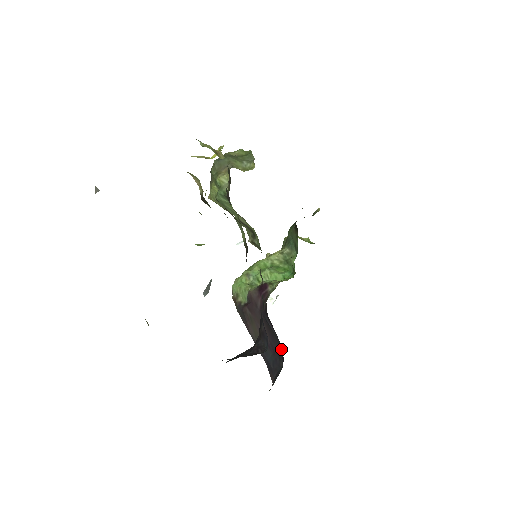
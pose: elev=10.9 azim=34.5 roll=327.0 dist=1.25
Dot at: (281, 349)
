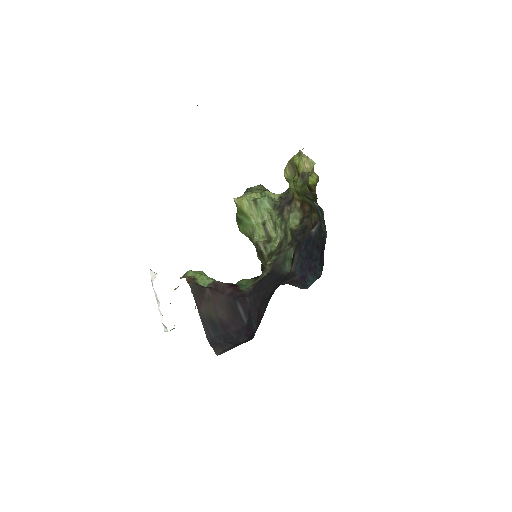
Dot at: (247, 329)
